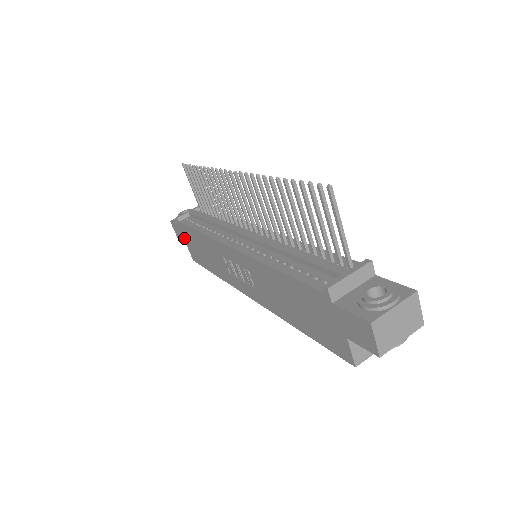
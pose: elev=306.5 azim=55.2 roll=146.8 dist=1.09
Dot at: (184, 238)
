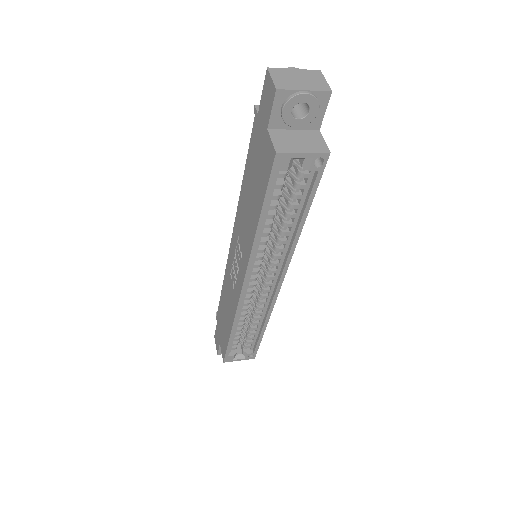
Dot at: (219, 336)
